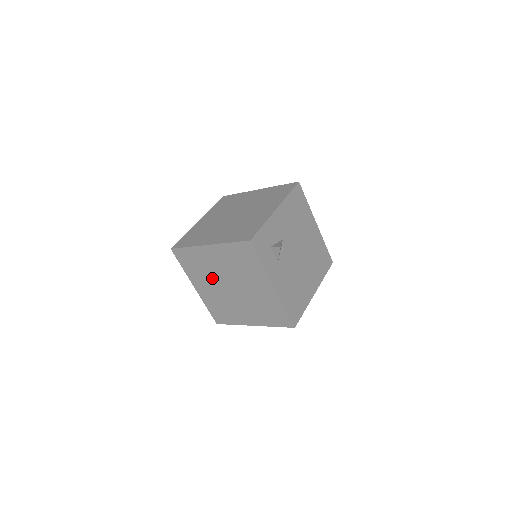
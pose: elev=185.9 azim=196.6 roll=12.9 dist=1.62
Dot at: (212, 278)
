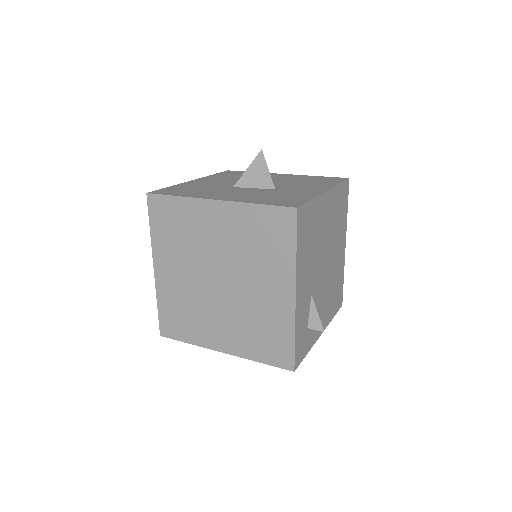
Dot at: occluded
